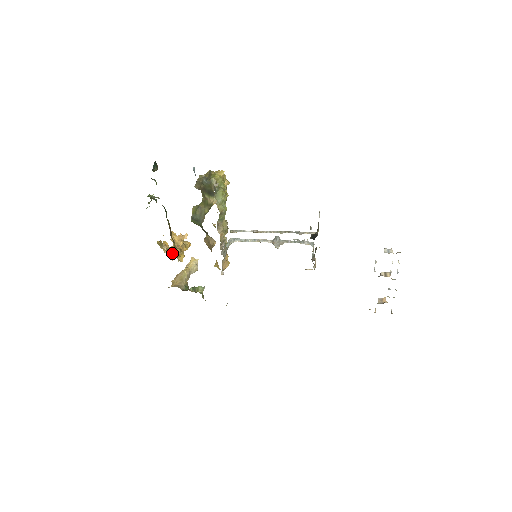
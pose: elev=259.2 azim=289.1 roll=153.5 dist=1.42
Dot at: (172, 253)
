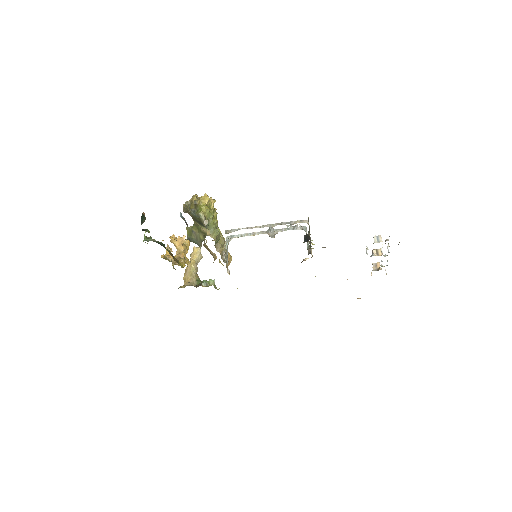
Dot at: (178, 265)
